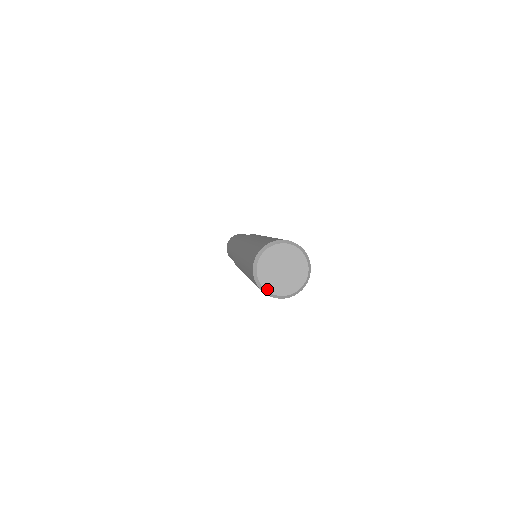
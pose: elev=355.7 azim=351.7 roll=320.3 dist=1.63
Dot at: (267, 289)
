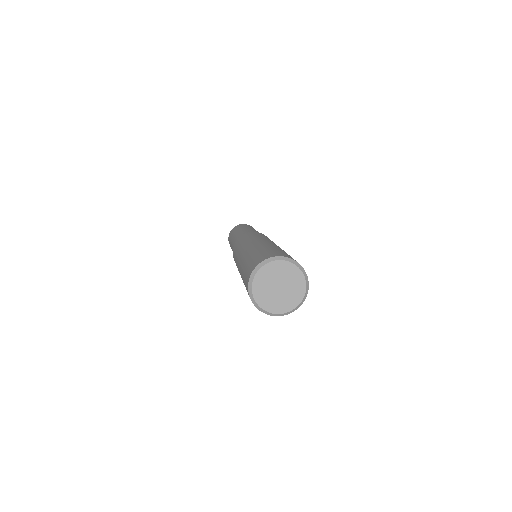
Dot at: (271, 311)
